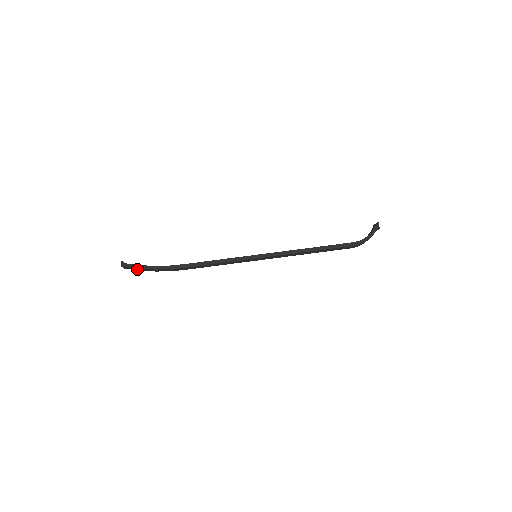
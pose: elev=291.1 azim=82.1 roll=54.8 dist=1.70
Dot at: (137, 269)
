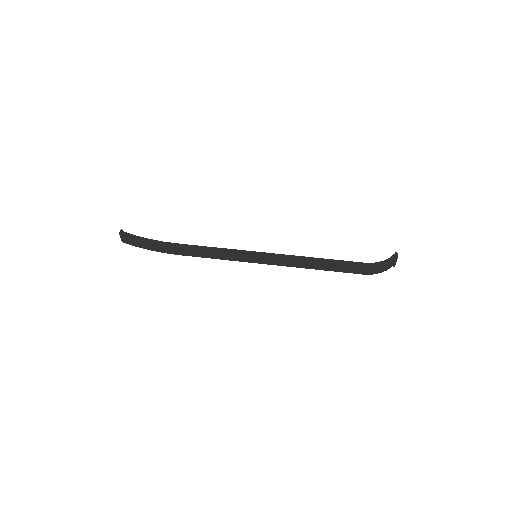
Dot at: (133, 241)
